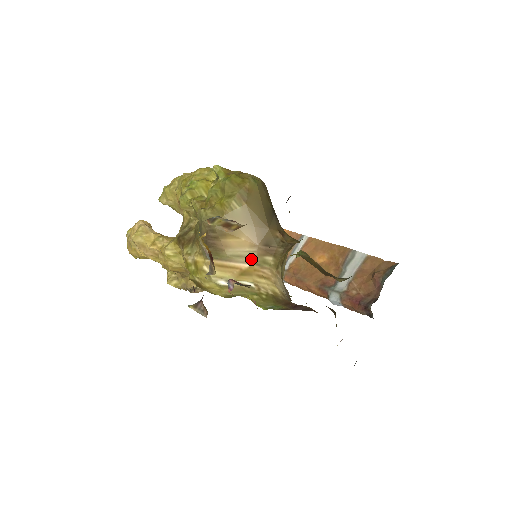
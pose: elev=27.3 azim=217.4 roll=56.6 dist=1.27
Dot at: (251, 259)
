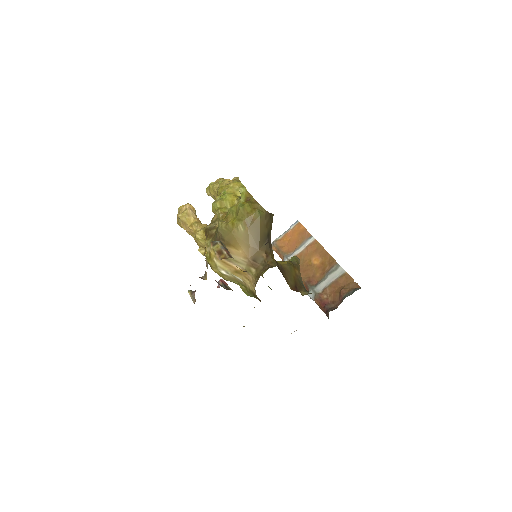
Dot at: (243, 265)
